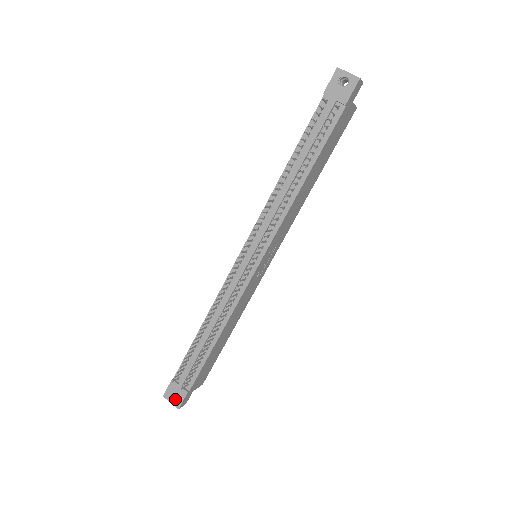
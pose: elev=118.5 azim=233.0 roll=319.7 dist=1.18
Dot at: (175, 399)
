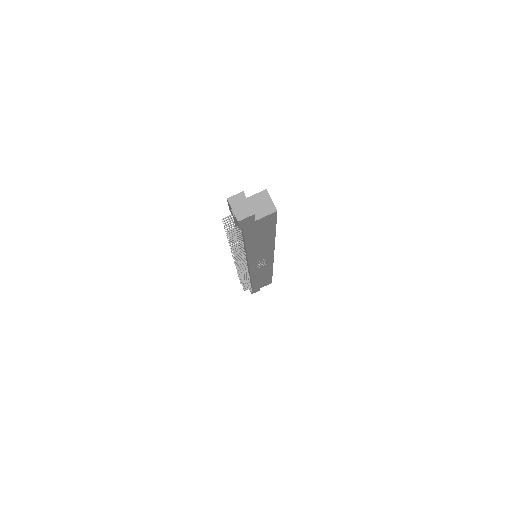
Dot at: occluded
